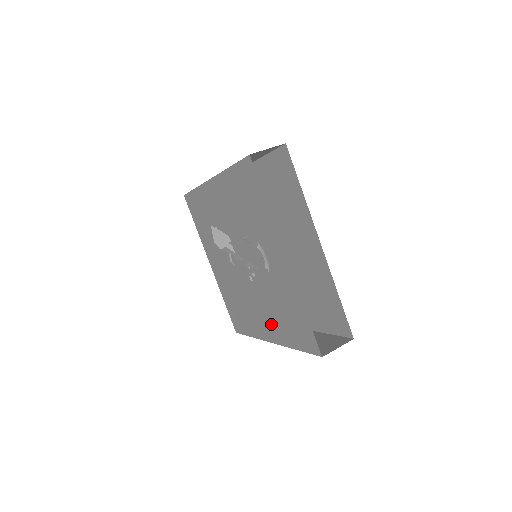
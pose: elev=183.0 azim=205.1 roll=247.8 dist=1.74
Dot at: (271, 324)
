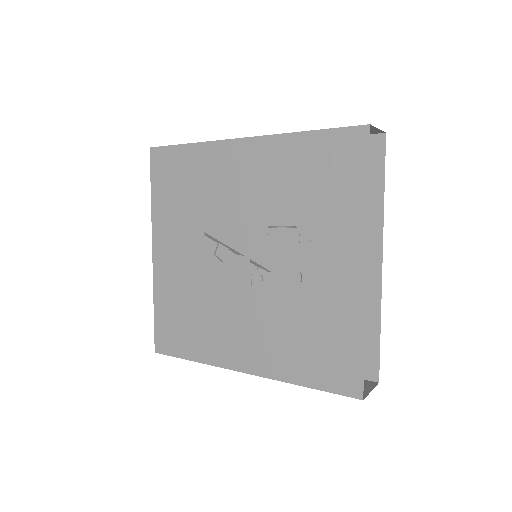
Dot at: (263, 348)
